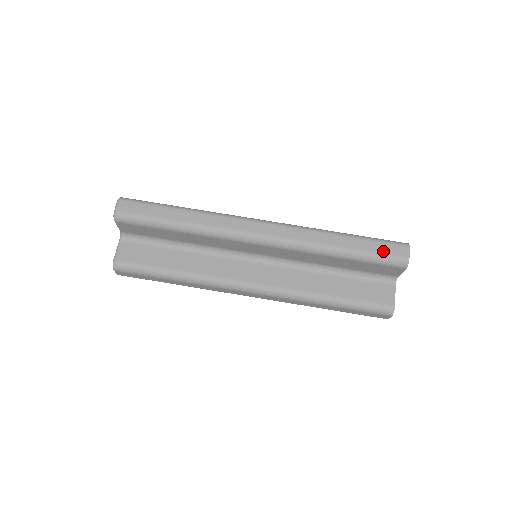
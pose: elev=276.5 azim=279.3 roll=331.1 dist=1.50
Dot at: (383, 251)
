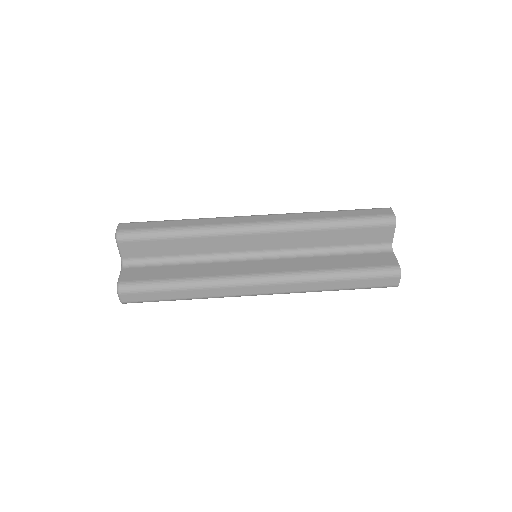
Dot at: (370, 214)
